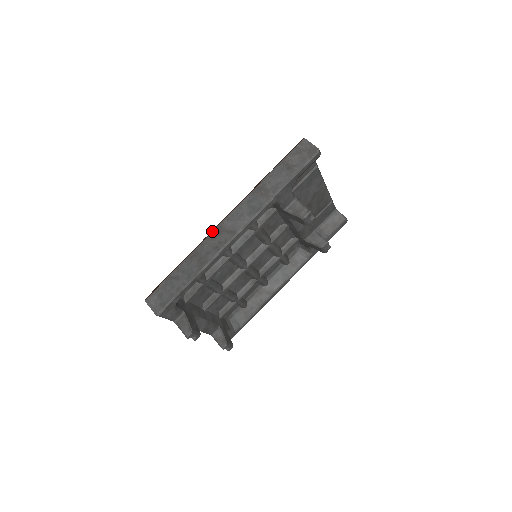
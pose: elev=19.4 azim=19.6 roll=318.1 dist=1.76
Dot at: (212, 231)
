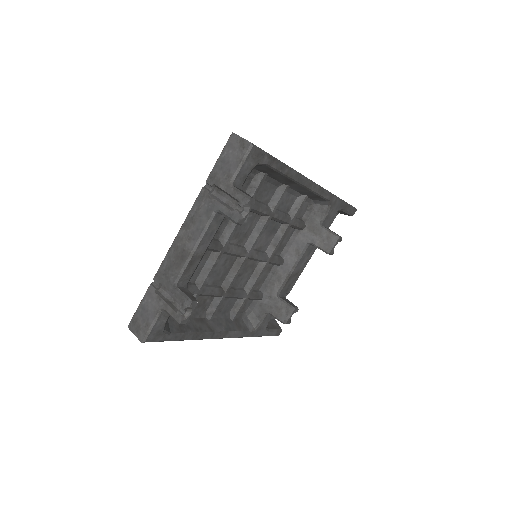
Dot at: occluded
